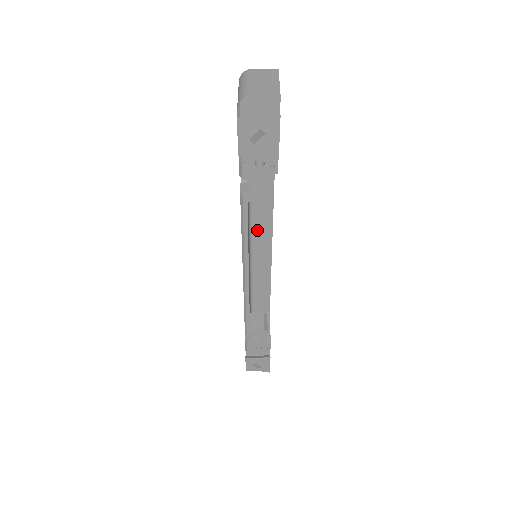
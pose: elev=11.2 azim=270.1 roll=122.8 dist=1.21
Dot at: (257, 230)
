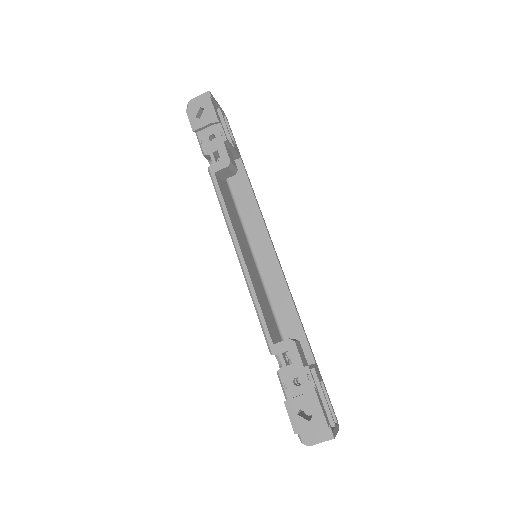
Dot at: (257, 244)
